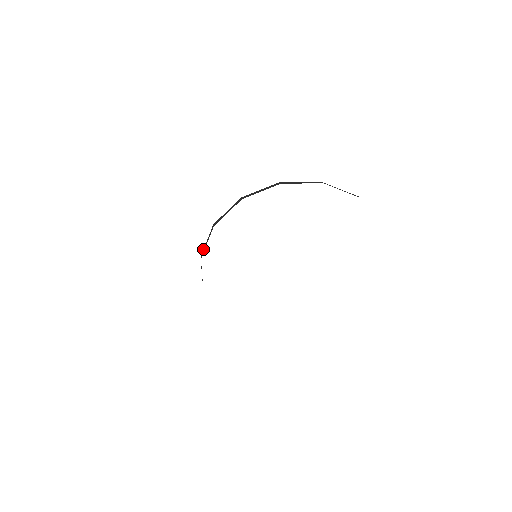
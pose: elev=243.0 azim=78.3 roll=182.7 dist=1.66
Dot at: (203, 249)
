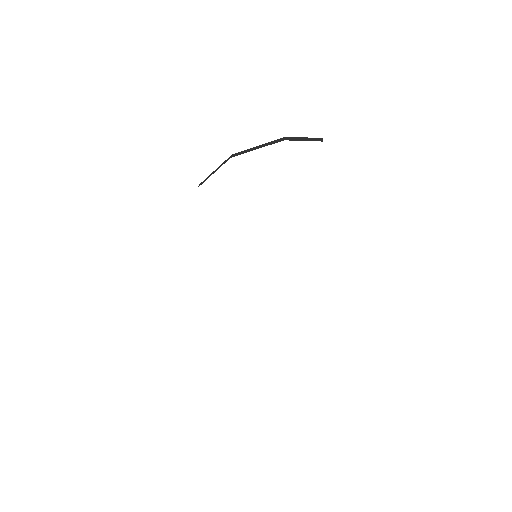
Dot at: occluded
